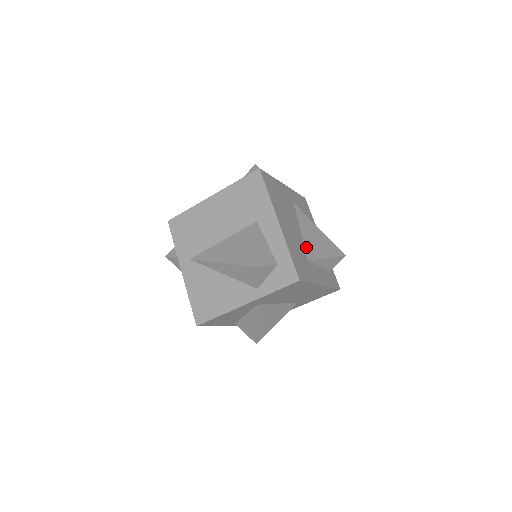
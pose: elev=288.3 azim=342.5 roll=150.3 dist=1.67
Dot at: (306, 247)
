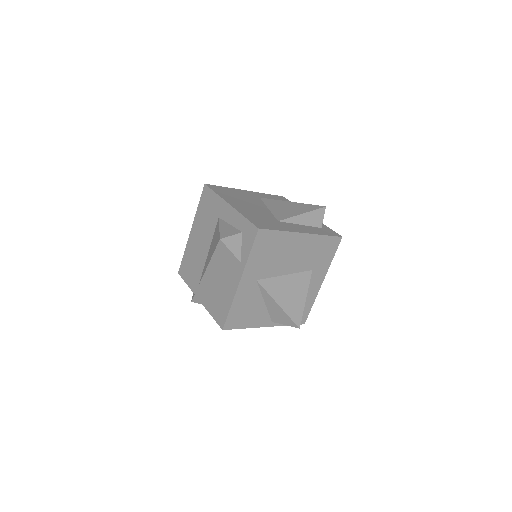
Dot at: (275, 215)
